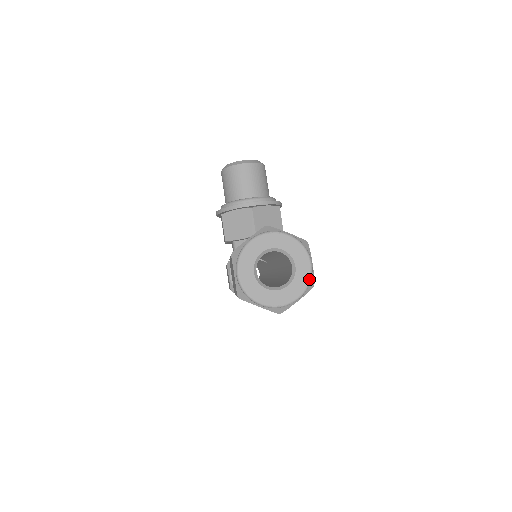
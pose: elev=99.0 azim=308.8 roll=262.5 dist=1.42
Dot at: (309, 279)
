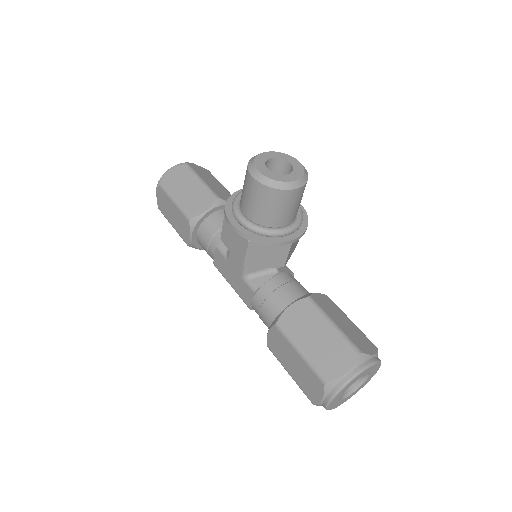
Dot at: (370, 379)
